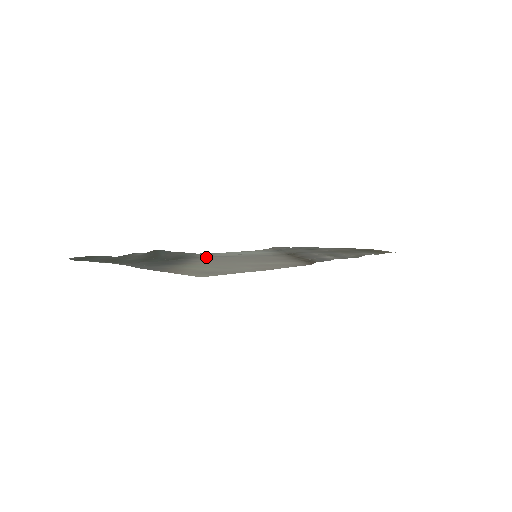
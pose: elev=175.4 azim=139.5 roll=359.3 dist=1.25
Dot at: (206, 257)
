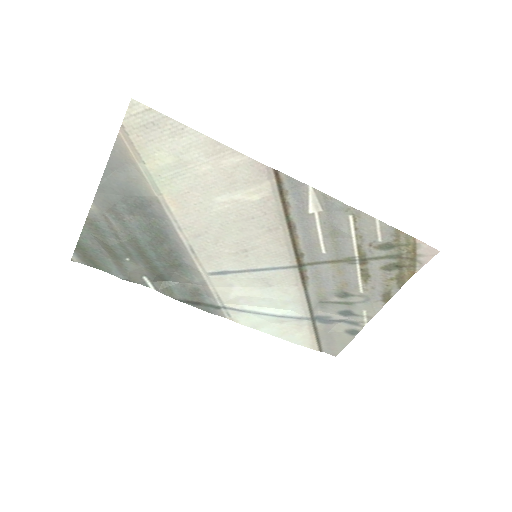
Dot at: (207, 267)
